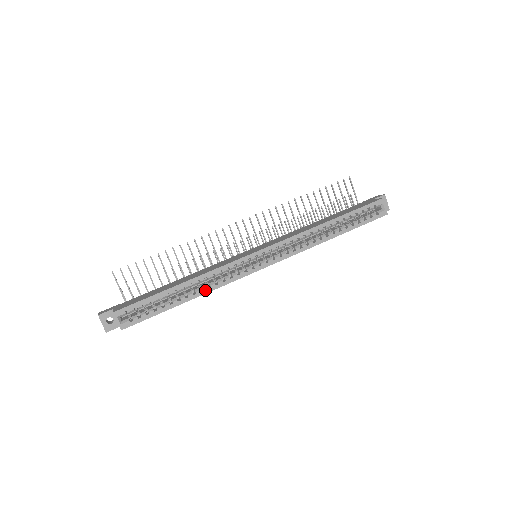
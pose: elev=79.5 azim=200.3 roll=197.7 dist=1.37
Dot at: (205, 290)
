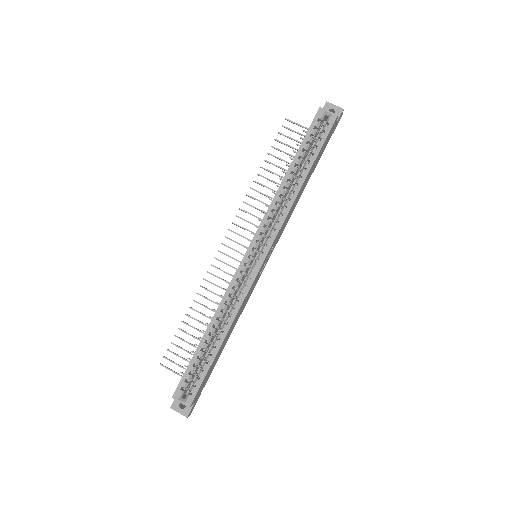
Dot at: (229, 321)
